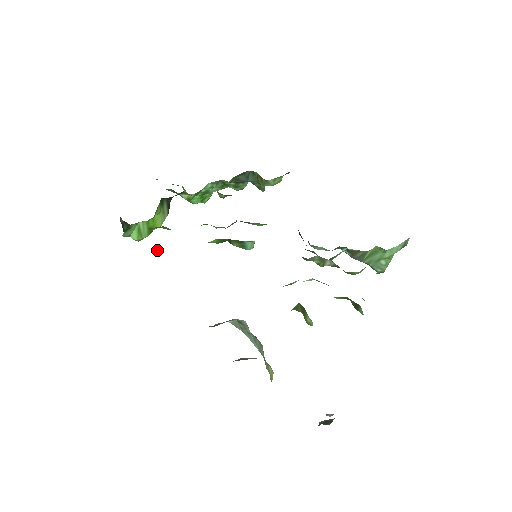
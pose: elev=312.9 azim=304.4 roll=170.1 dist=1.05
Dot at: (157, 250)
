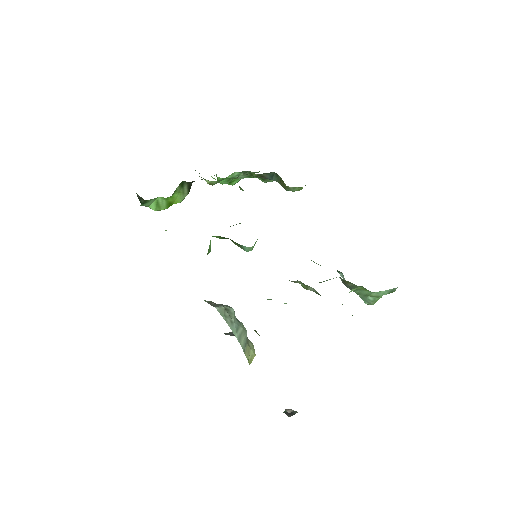
Dot at: occluded
